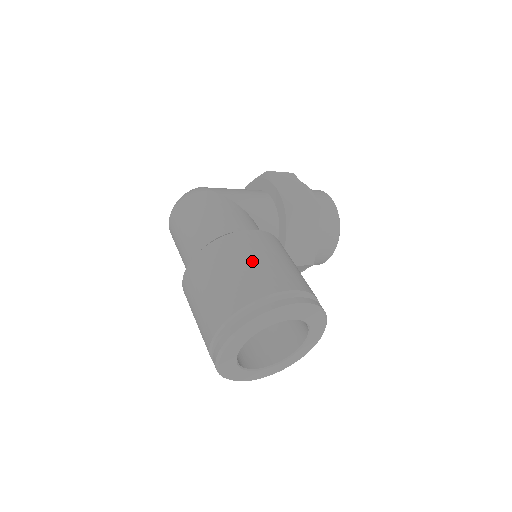
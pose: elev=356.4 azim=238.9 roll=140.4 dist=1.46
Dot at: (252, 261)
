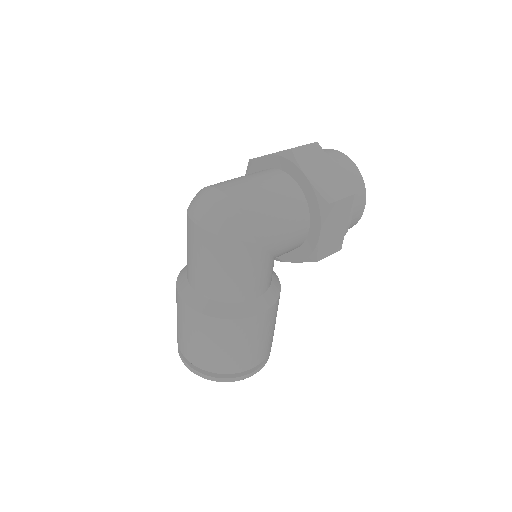
Dot at: (246, 346)
